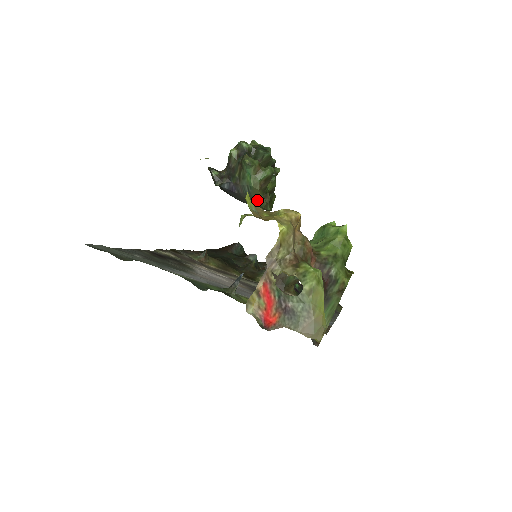
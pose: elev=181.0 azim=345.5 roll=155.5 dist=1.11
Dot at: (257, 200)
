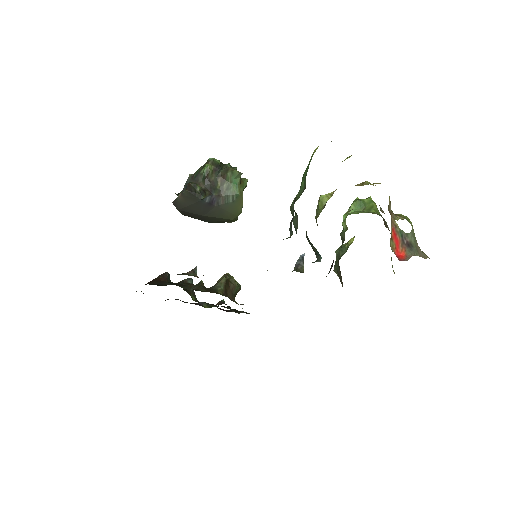
Dot at: (236, 209)
